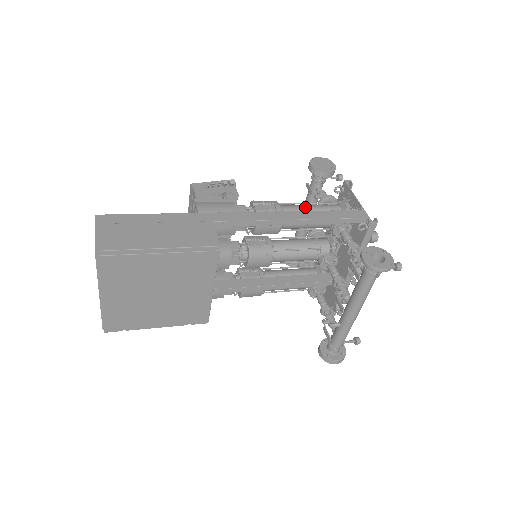
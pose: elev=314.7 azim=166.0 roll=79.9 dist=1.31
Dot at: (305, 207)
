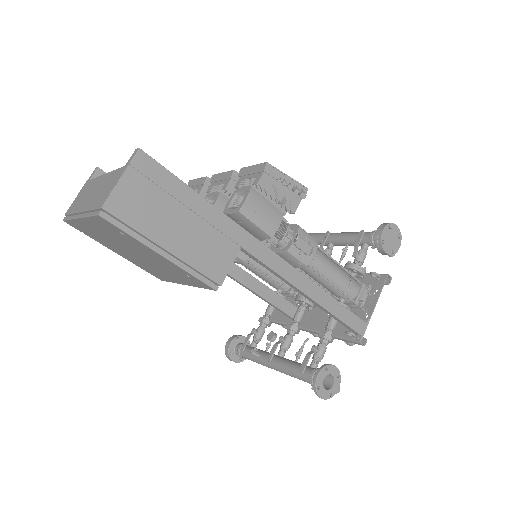
Dot at: (333, 270)
